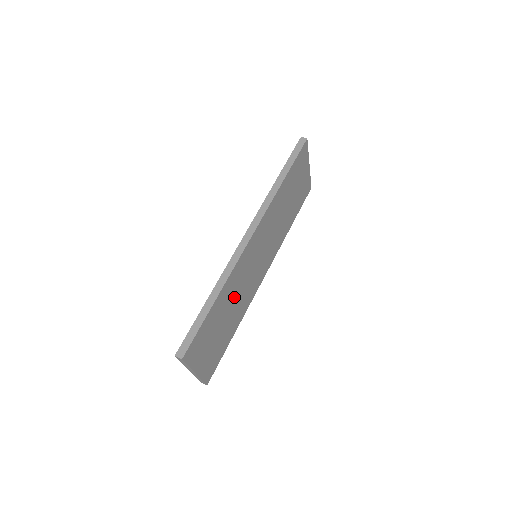
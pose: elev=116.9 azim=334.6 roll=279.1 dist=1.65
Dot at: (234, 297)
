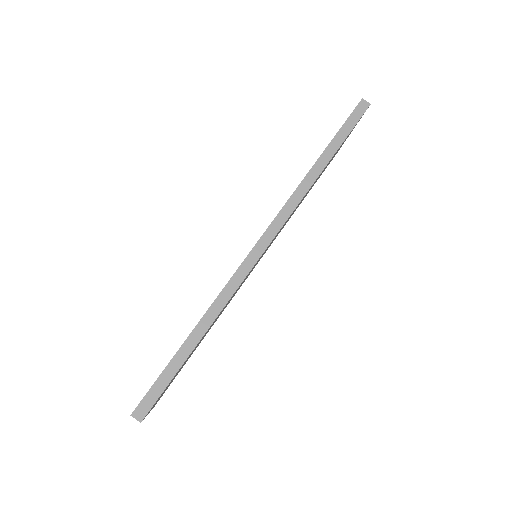
Dot at: occluded
